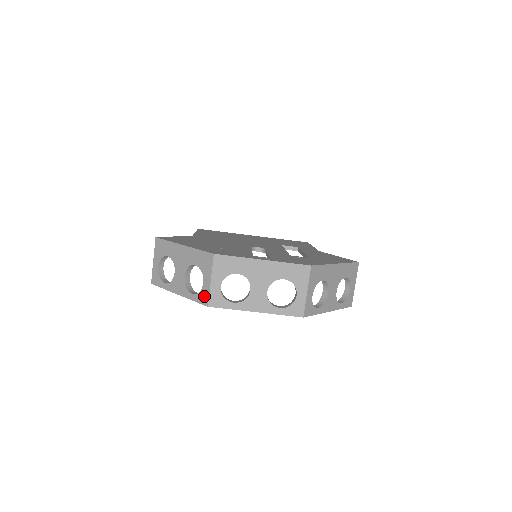
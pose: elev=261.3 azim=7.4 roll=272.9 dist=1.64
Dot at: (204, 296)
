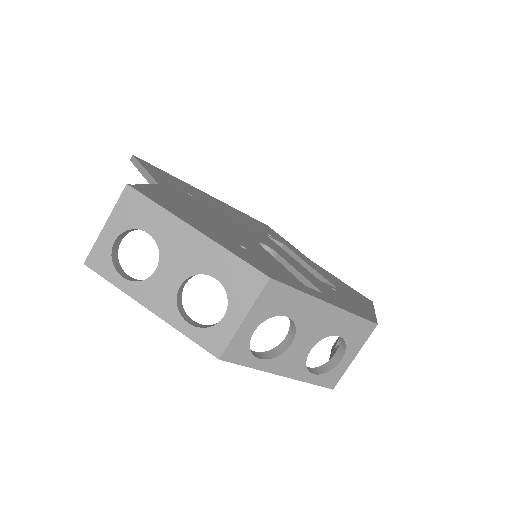
Dot at: (217, 339)
